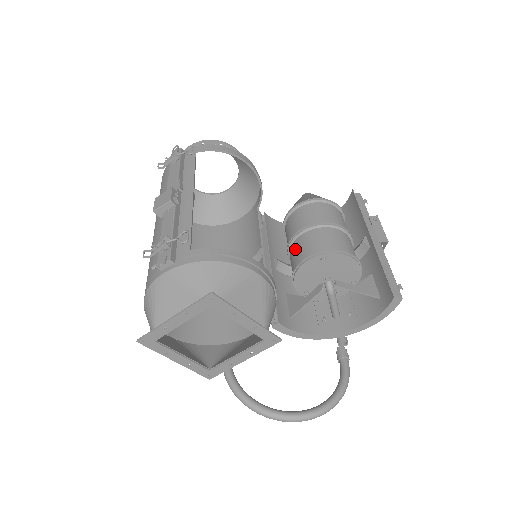
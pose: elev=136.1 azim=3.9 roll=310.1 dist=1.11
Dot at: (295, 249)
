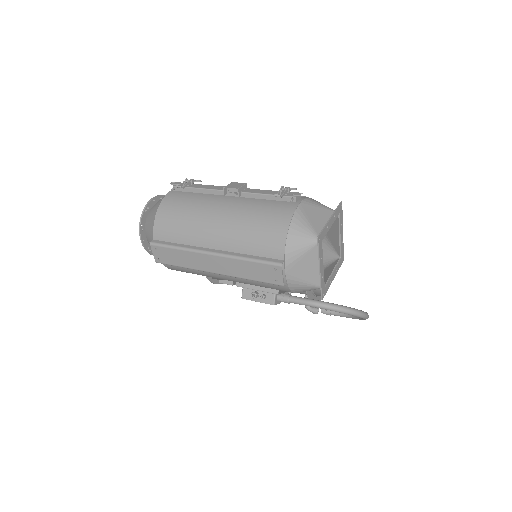
Dot at: occluded
